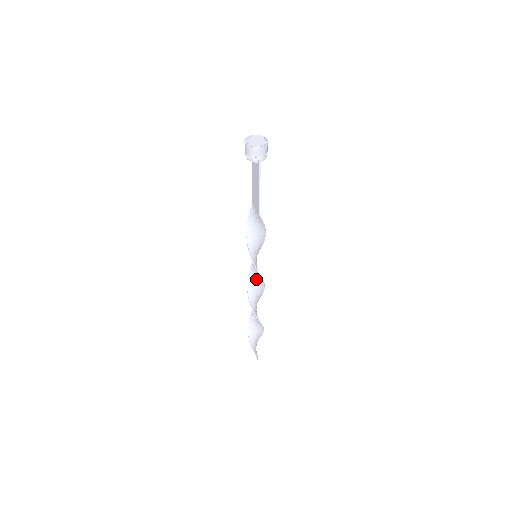
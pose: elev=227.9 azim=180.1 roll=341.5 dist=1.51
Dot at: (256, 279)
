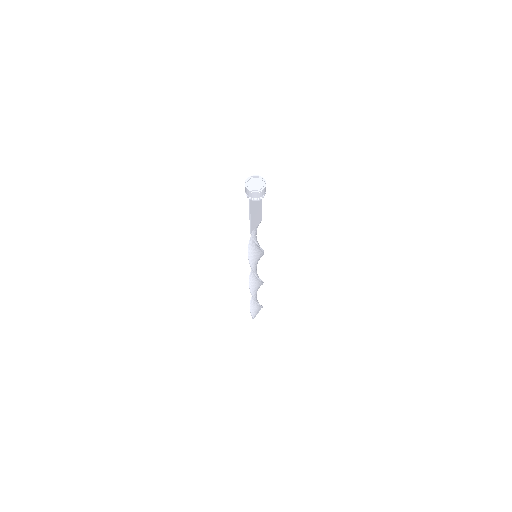
Dot at: (256, 270)
